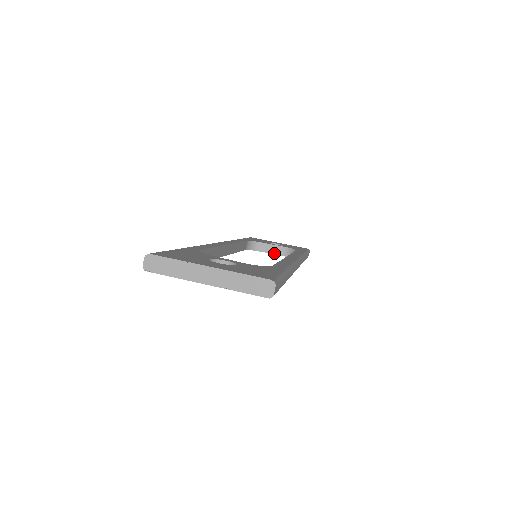
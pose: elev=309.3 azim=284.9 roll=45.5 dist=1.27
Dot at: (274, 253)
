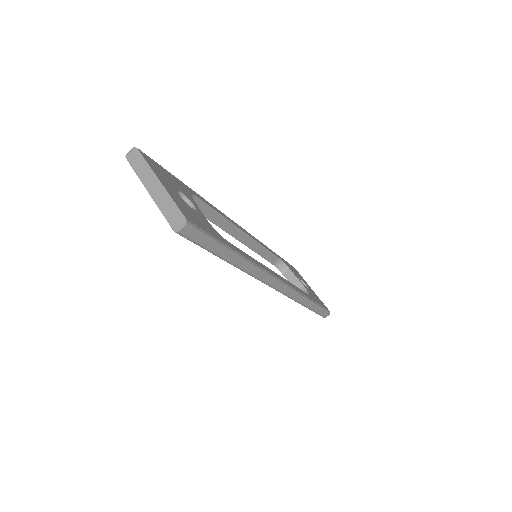
Dot at: occluded
